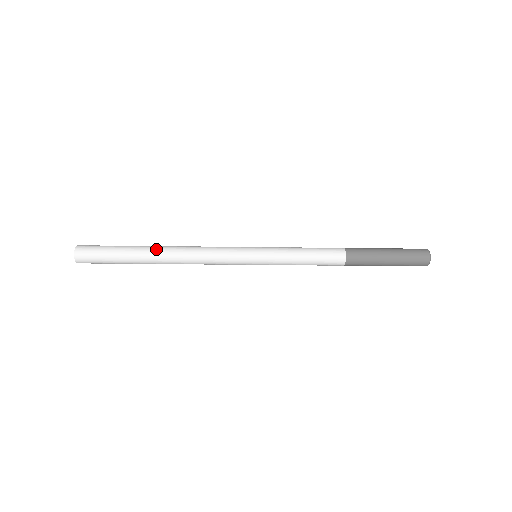
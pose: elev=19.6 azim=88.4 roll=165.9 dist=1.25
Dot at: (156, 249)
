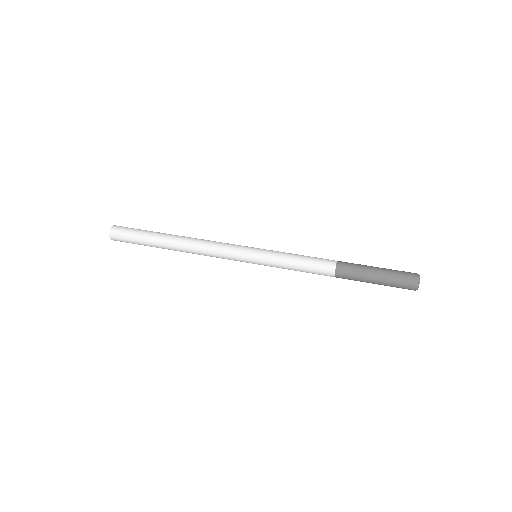
Dot at: (171, 249)
